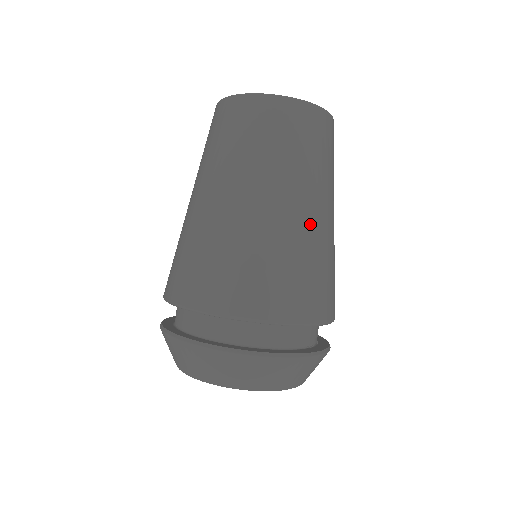
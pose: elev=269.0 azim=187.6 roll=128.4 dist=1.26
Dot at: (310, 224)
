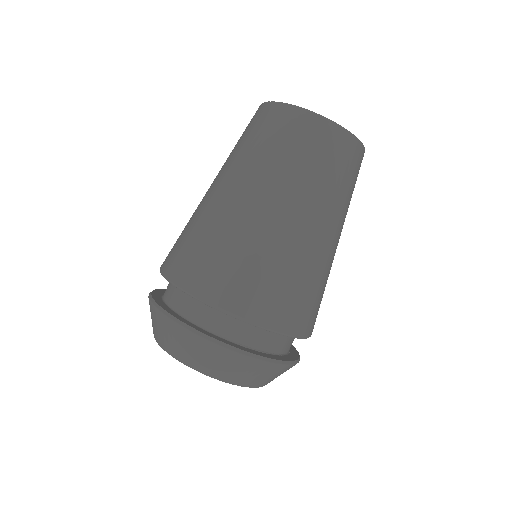
Dot at: (268, 221)
